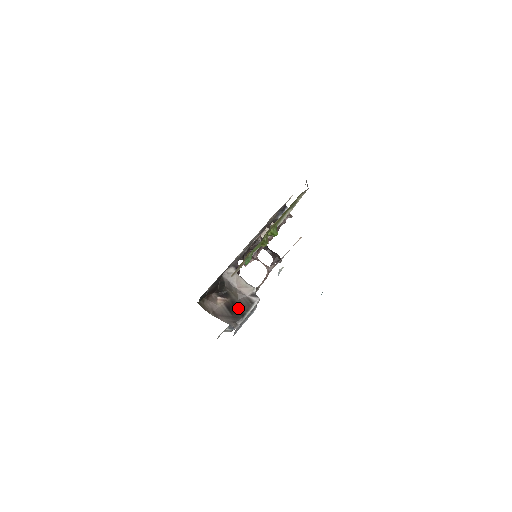
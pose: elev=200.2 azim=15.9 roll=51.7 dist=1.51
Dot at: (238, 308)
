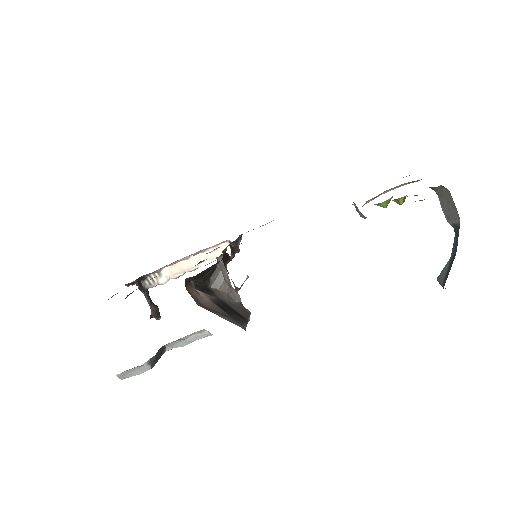
Dot at: (234, 310)
